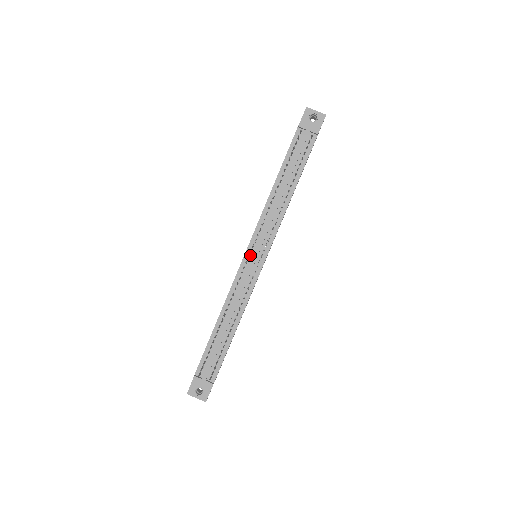
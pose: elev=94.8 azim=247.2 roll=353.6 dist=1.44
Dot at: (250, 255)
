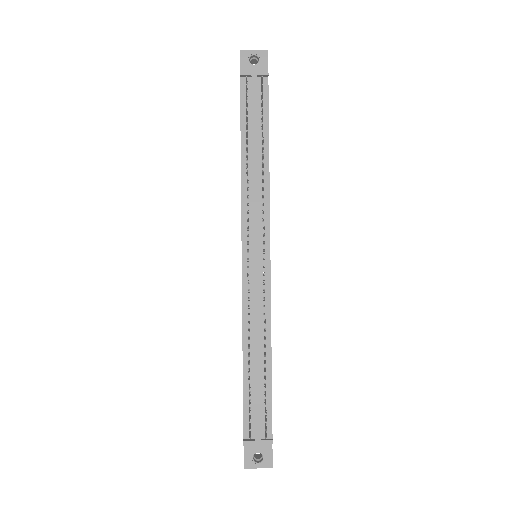
Dot at: (249, 257)
